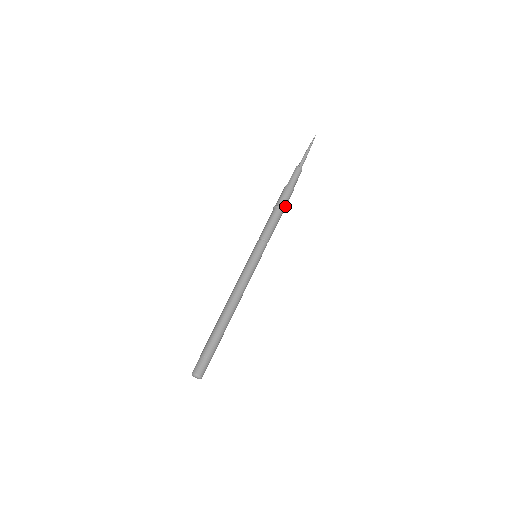
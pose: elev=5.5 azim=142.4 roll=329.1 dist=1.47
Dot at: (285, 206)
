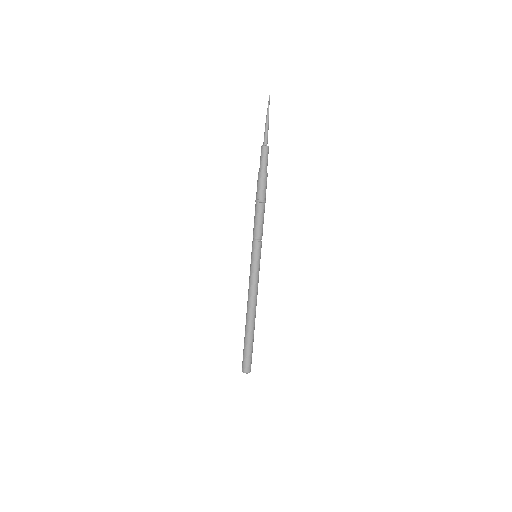
Dot at: (265, 196)
